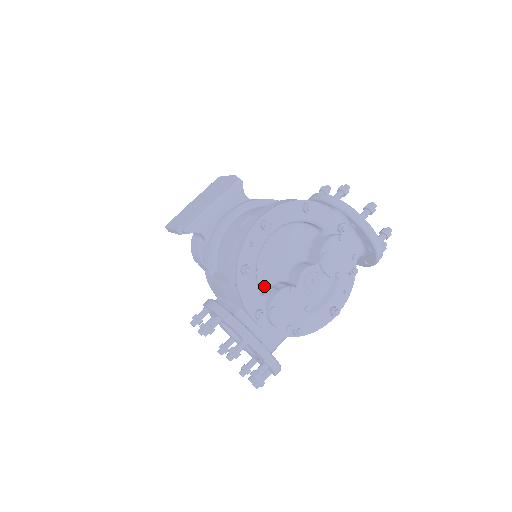
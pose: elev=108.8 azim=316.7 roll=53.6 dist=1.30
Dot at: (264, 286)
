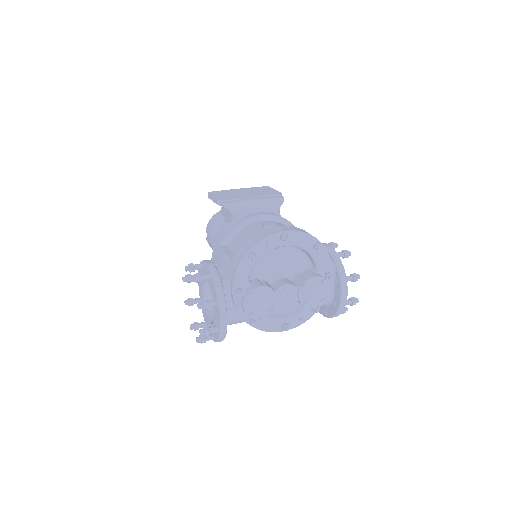
Dot at: (253, 276)
